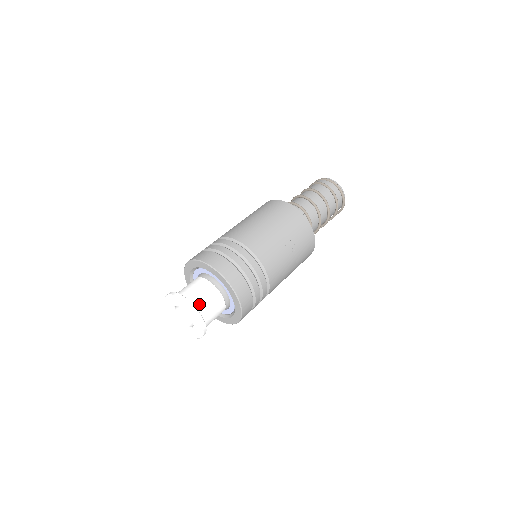
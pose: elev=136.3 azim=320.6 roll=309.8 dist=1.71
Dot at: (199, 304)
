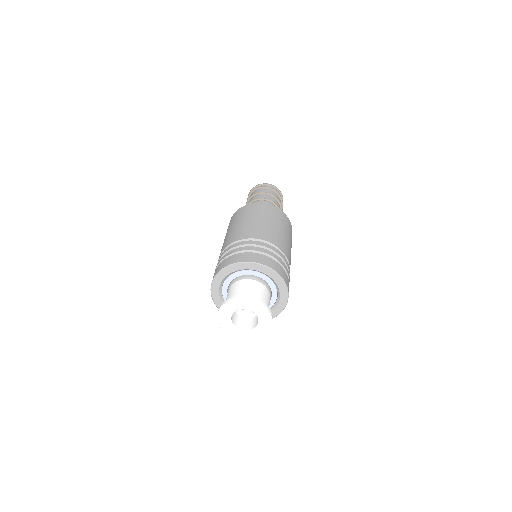
Dot at: occluded
